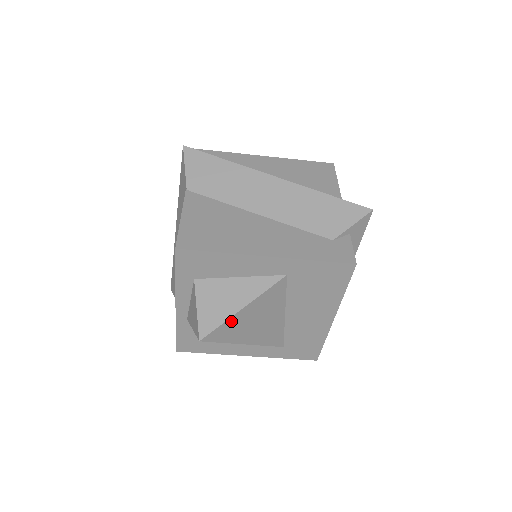
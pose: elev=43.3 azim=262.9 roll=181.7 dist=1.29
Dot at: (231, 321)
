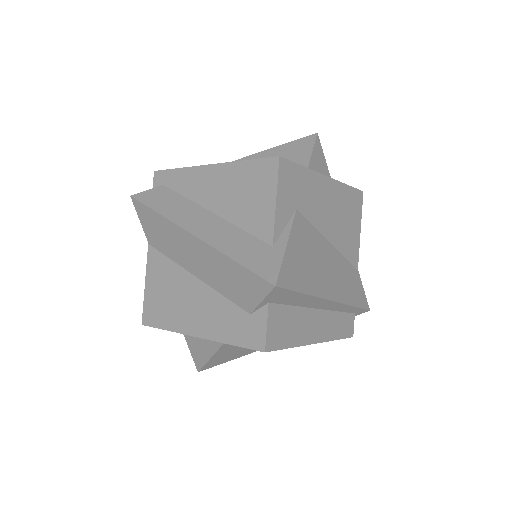
Dot at: (212, 361)
